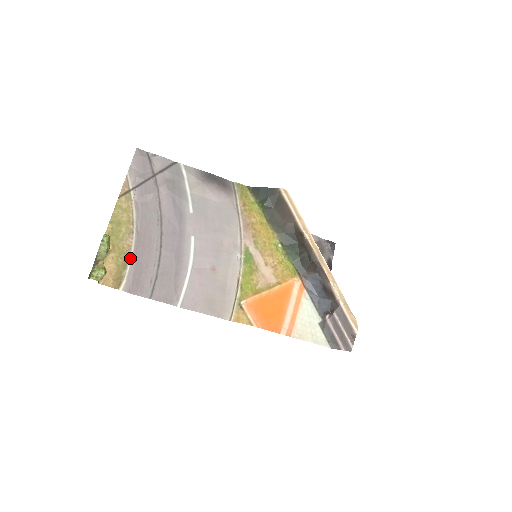
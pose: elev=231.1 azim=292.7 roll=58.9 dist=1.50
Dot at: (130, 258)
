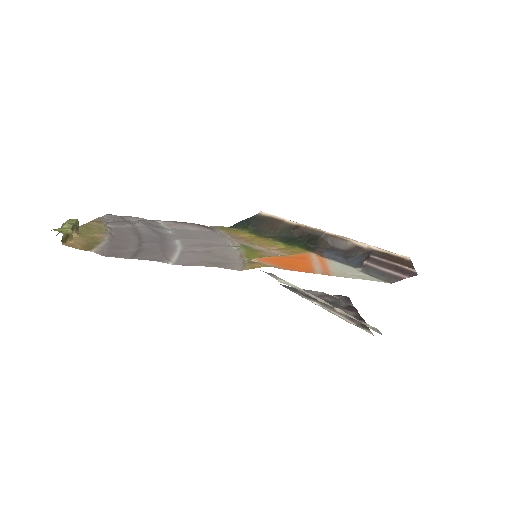
Dot at: (103, 242)
